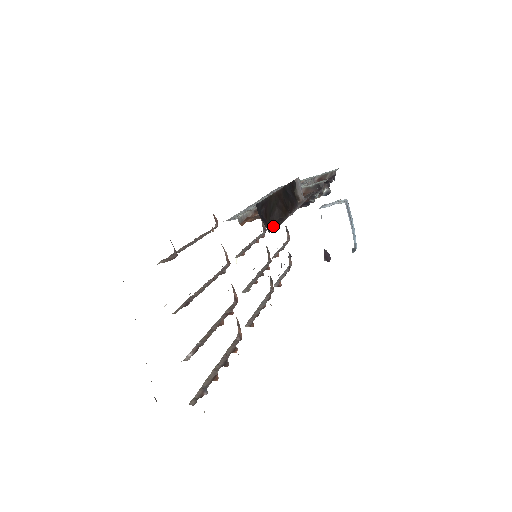
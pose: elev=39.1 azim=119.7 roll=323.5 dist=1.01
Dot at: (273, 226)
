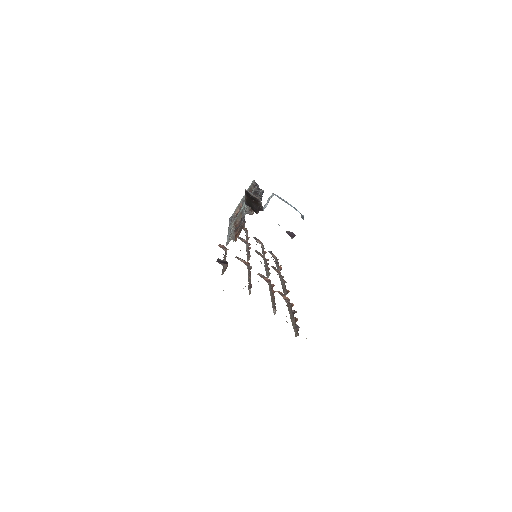
Dot at: (260, 209)
